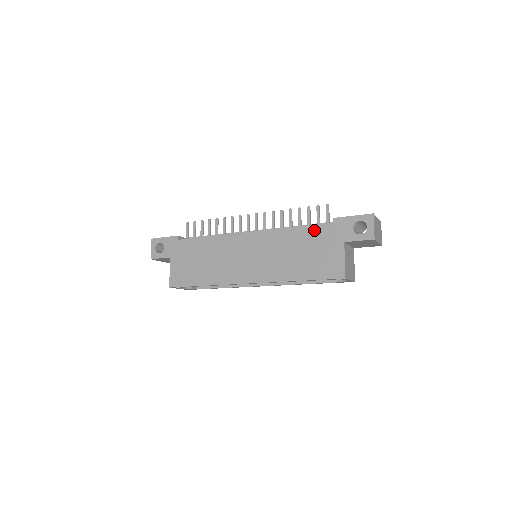
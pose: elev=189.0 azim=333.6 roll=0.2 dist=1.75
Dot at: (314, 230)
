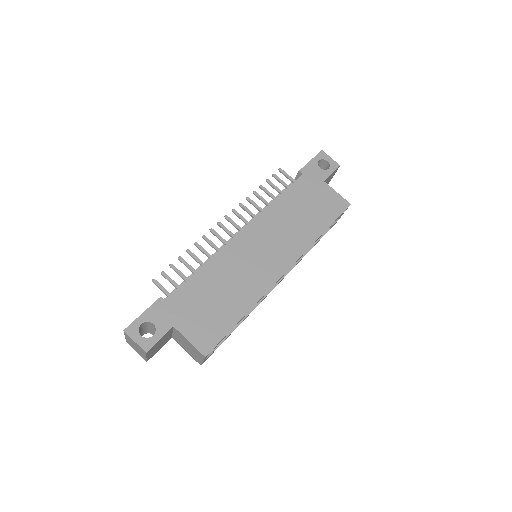
Dot at: (295, 188)
